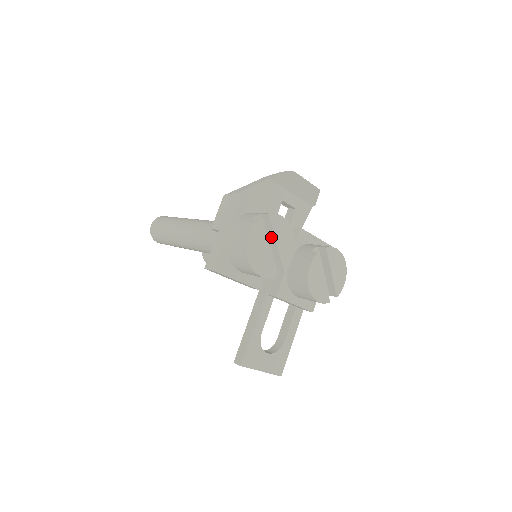
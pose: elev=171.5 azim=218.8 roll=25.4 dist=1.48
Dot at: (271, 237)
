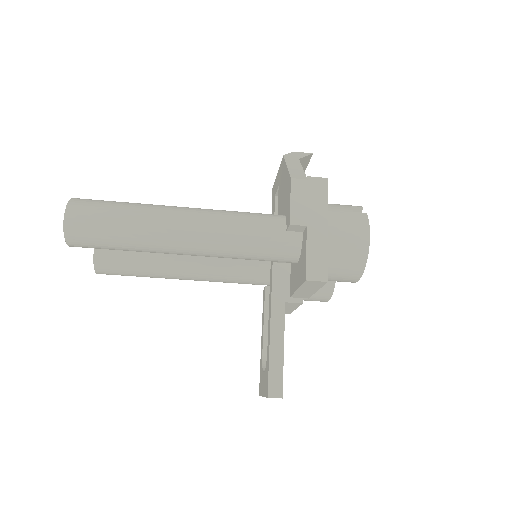
Dot at: occluded
